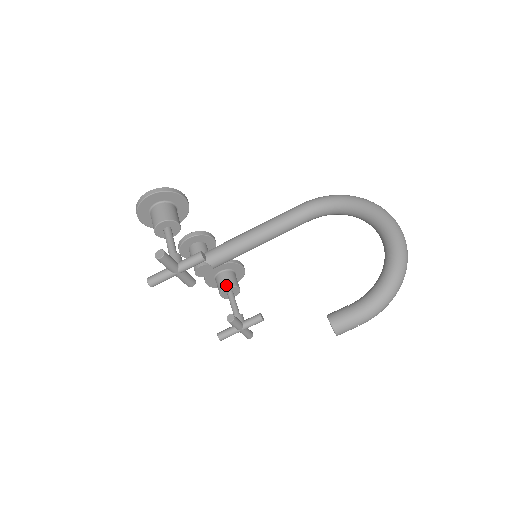
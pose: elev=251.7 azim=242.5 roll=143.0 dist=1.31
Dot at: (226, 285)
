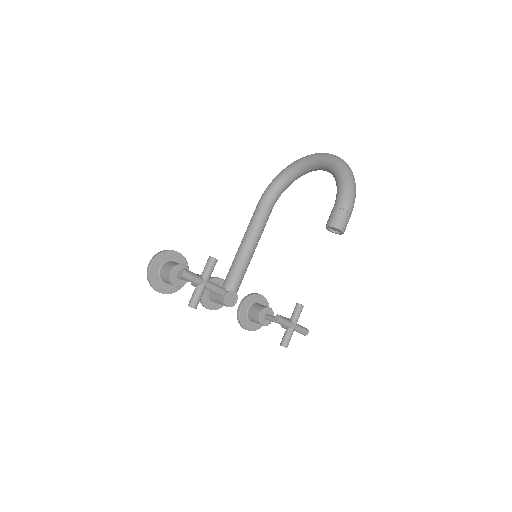
Dot at: (259, 312)
